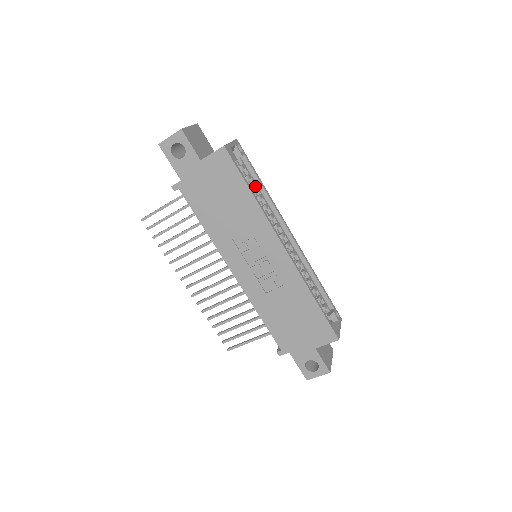
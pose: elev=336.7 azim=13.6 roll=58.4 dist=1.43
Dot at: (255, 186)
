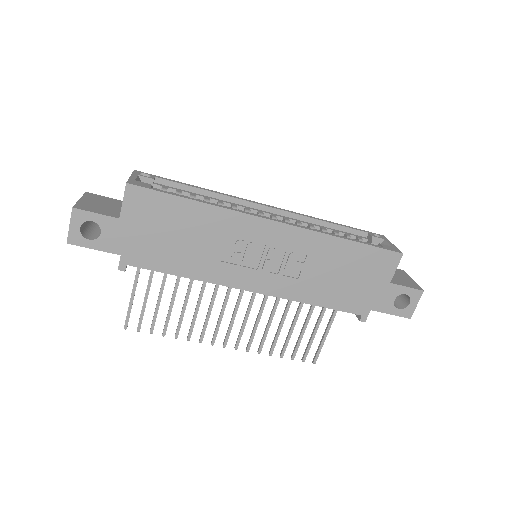
Dot at: (192, 195)
